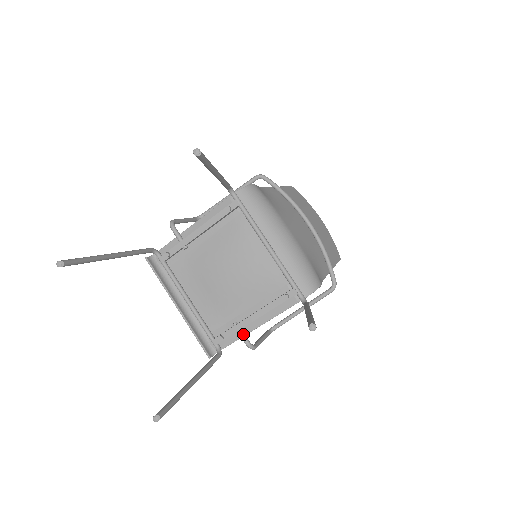
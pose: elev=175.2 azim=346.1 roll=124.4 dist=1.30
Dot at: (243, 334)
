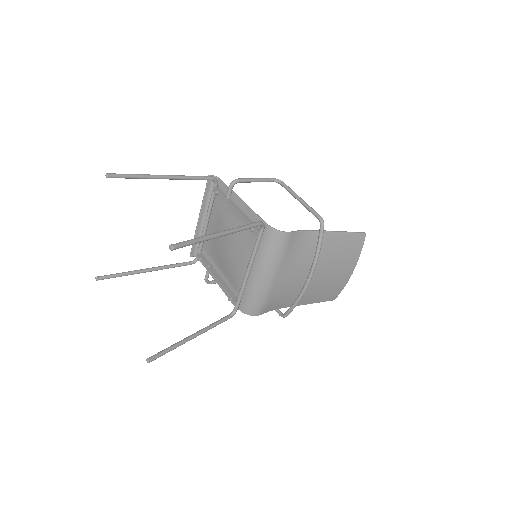
Dot at: (208, 274)
